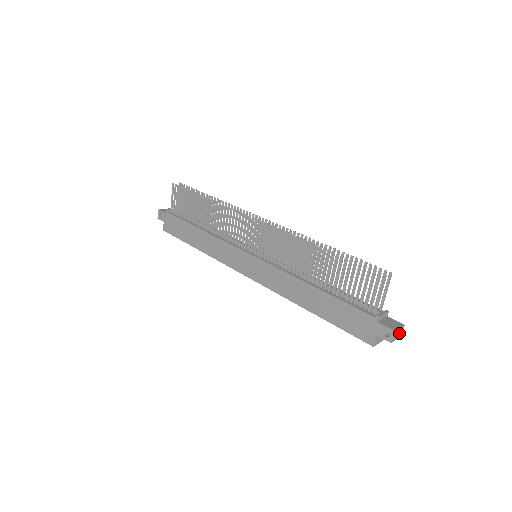
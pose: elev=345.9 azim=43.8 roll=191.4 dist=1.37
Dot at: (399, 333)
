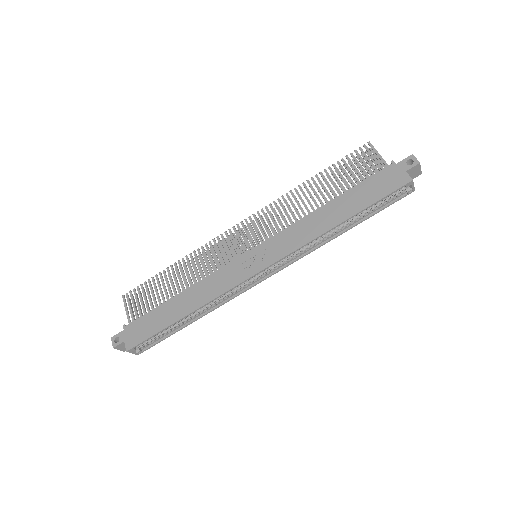
Dot at: occluded
